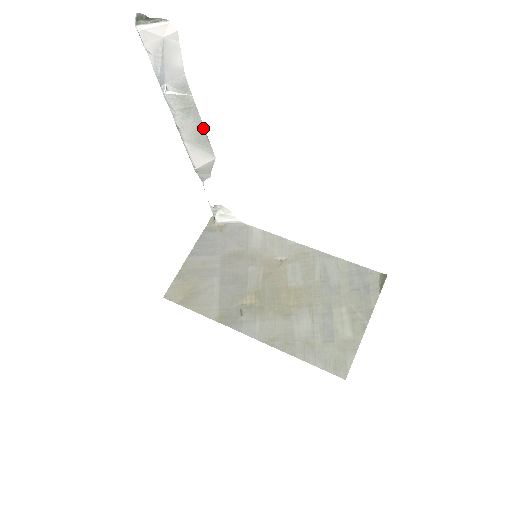
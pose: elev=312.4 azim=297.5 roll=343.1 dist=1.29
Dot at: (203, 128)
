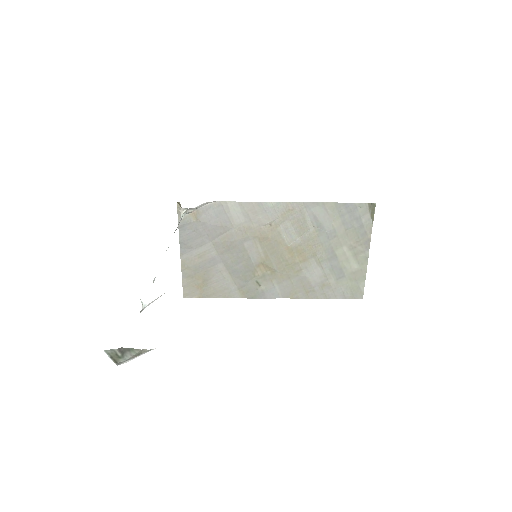
Dot at: occluded
